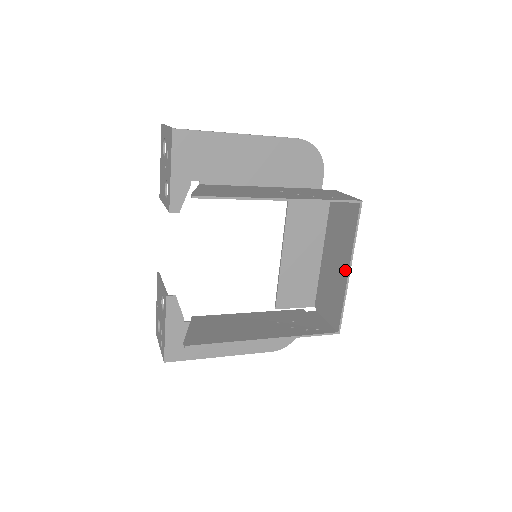
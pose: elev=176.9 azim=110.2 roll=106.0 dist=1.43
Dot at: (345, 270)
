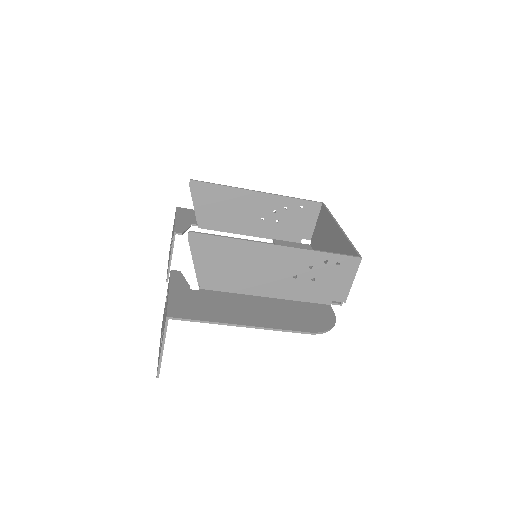
Dot at: (337, 232)
